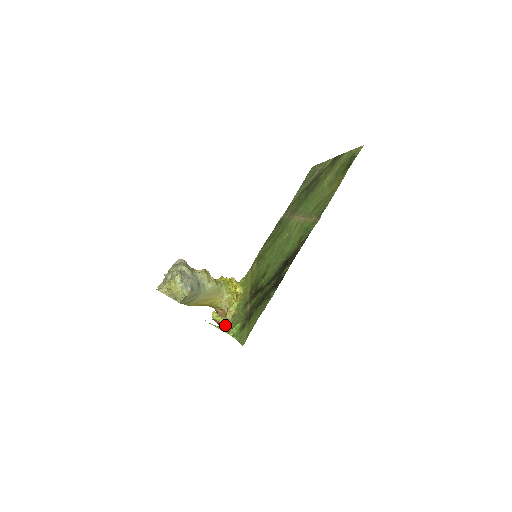
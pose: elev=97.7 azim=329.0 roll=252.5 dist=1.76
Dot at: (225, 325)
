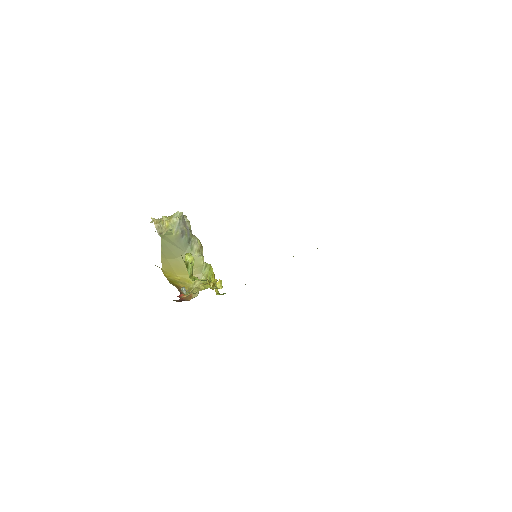
Dot at: (192, 267)
